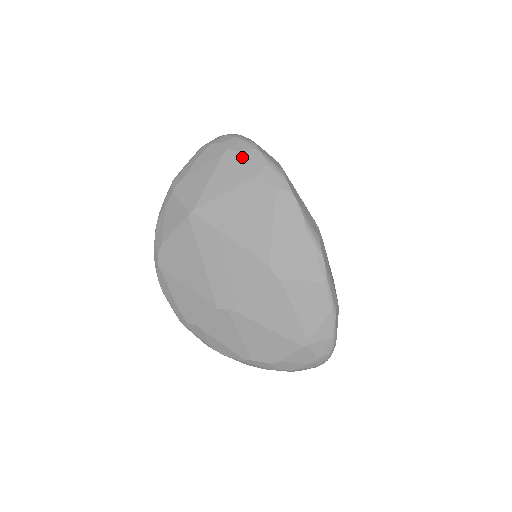
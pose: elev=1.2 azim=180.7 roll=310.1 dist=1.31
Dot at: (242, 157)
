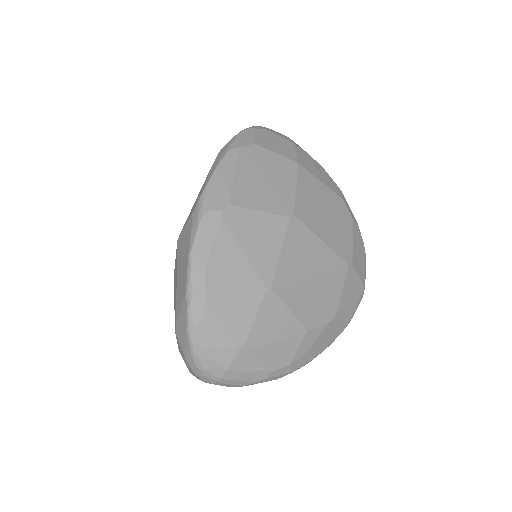
Dot at: occluded
